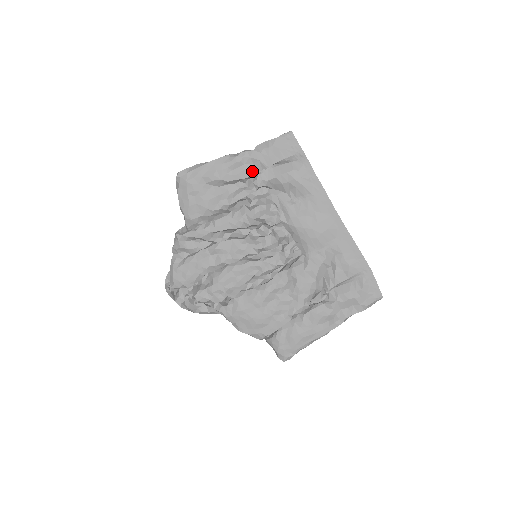
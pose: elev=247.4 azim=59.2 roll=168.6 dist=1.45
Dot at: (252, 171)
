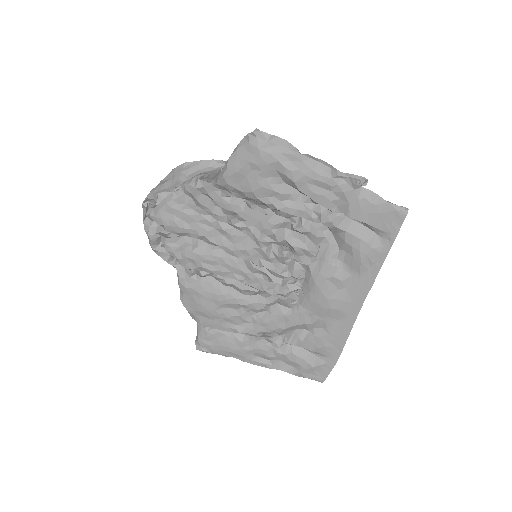
Dot at: (331, 204)
